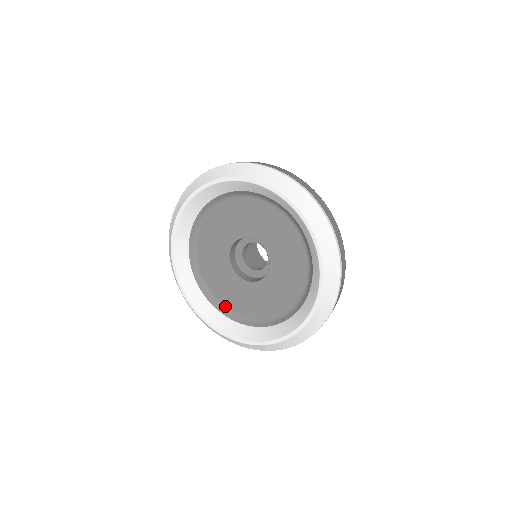
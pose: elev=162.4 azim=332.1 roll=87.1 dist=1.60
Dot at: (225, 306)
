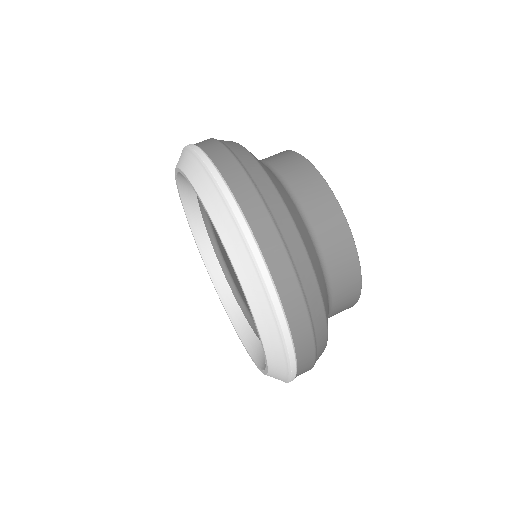
Dot at: (231, 276)
